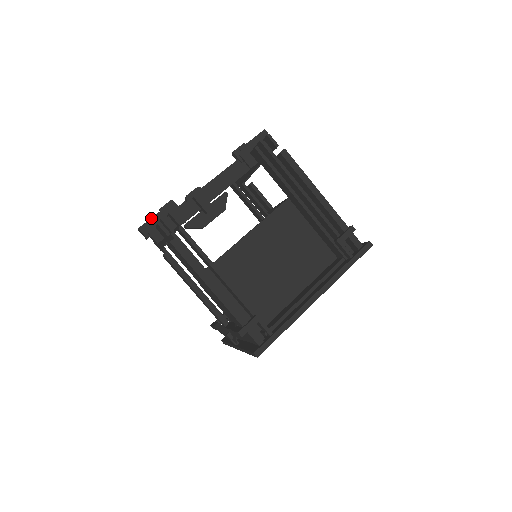
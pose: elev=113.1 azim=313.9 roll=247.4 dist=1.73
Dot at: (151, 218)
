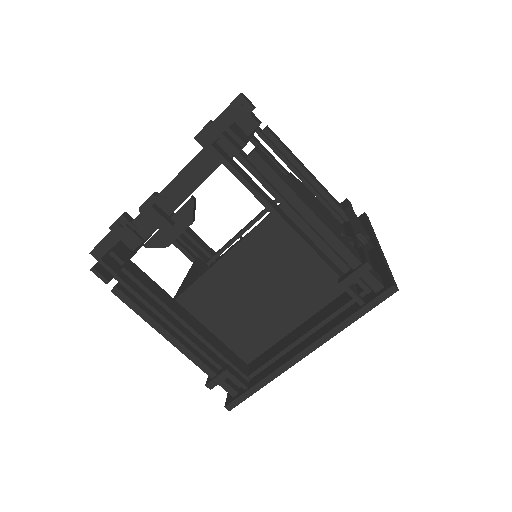
Dot at: (101, 240)
